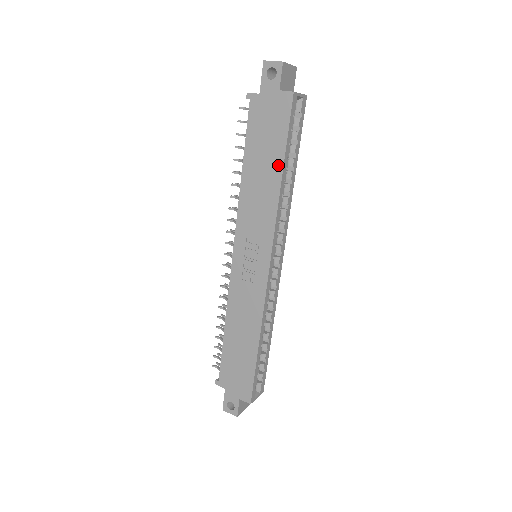
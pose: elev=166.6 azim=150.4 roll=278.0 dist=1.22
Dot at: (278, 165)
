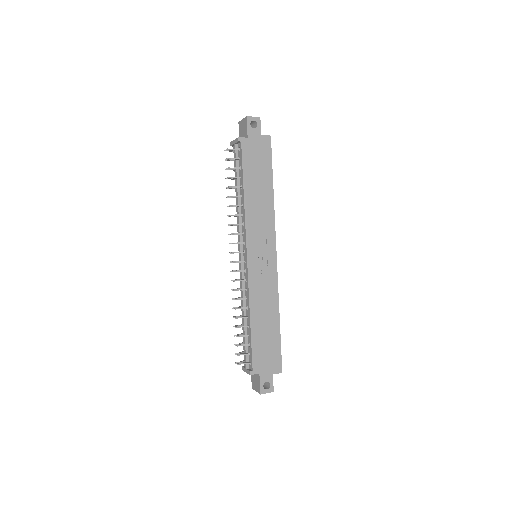
Dot at: (269, 184)
